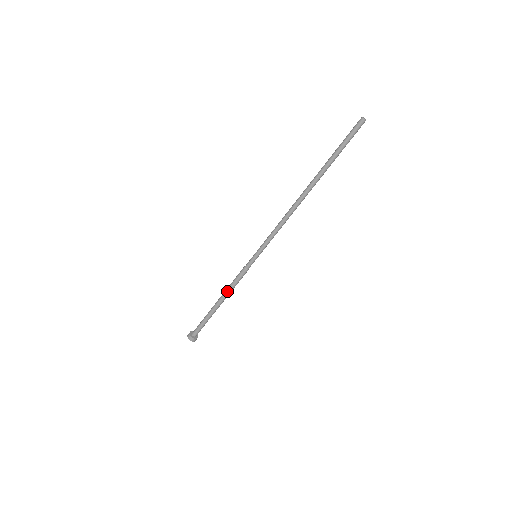
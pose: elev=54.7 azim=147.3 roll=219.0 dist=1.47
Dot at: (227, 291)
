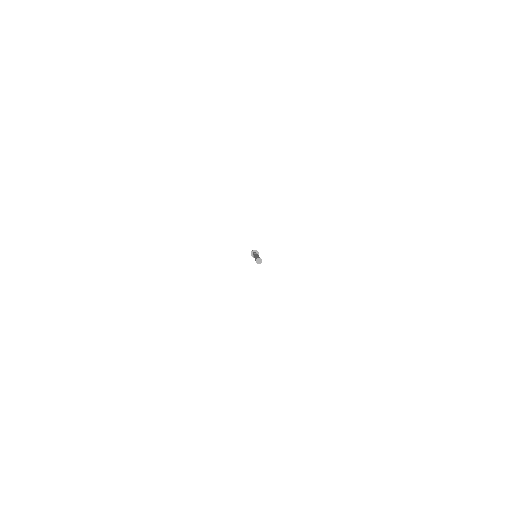
Dot at: occluded
